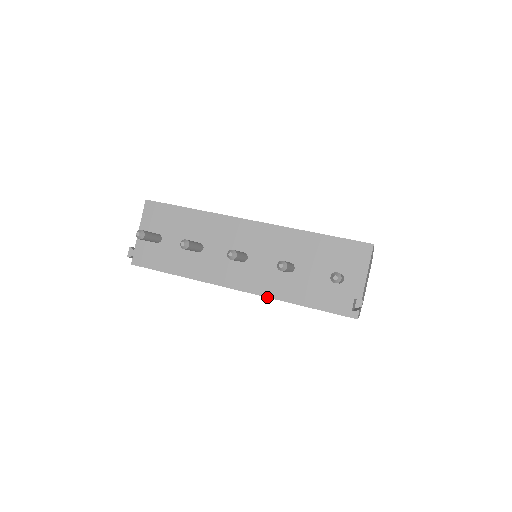
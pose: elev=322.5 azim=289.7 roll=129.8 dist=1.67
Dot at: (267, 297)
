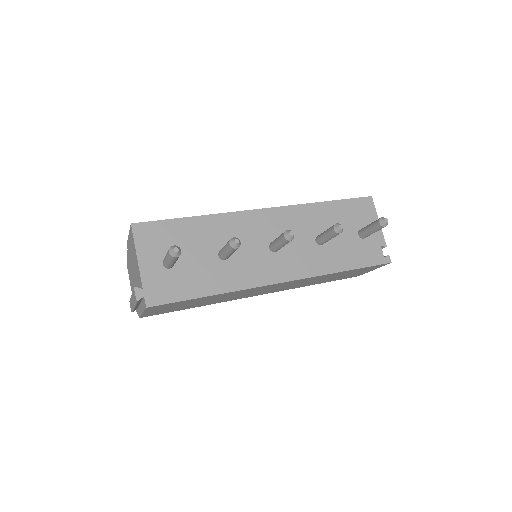
Dot at: (314, 276)
